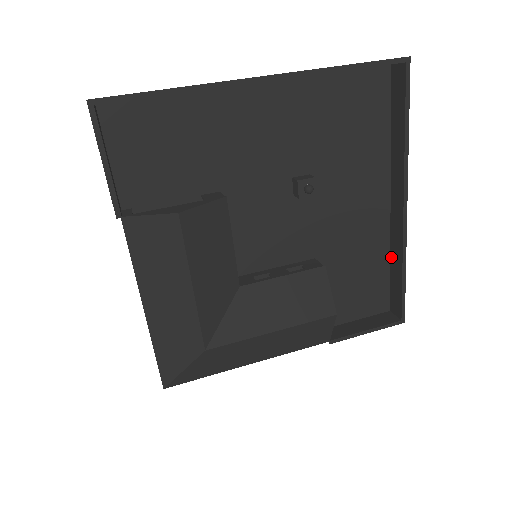
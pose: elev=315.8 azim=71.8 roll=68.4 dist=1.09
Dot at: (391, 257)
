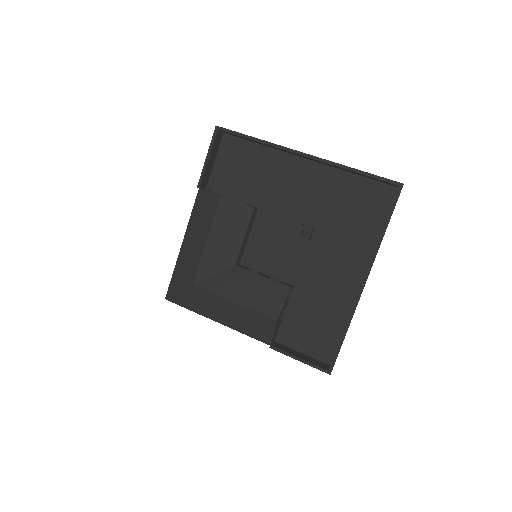
Dot at: occluded
